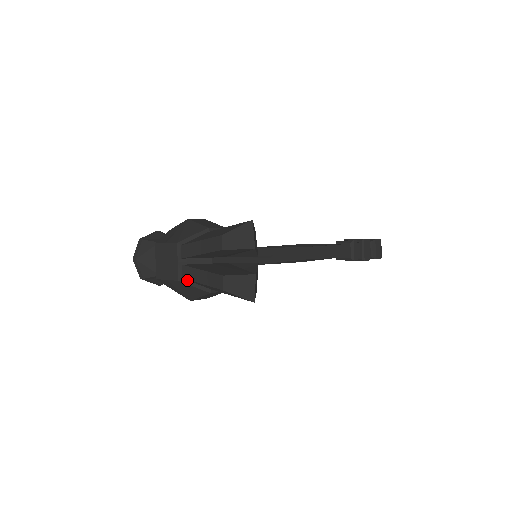
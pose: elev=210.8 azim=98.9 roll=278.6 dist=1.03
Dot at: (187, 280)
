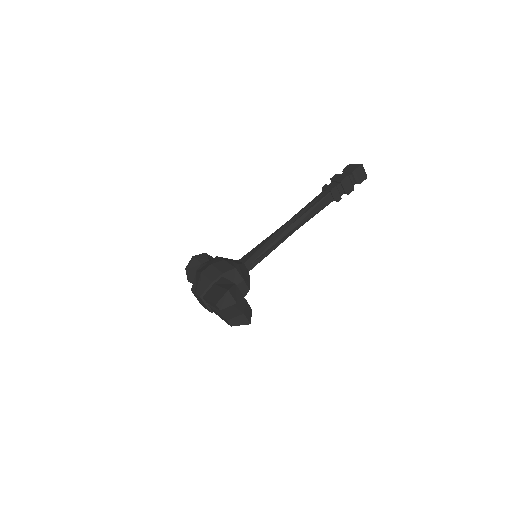
Dot at: occluded
